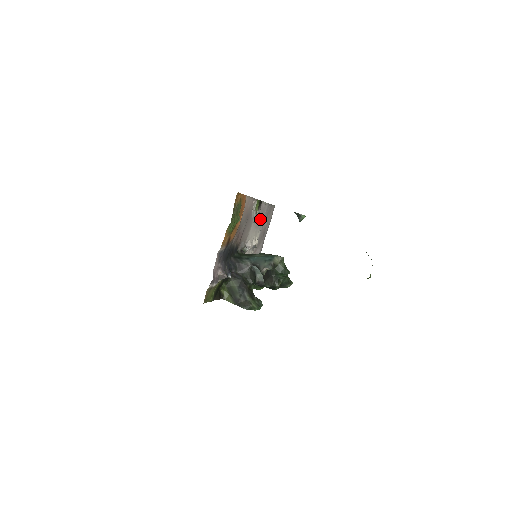
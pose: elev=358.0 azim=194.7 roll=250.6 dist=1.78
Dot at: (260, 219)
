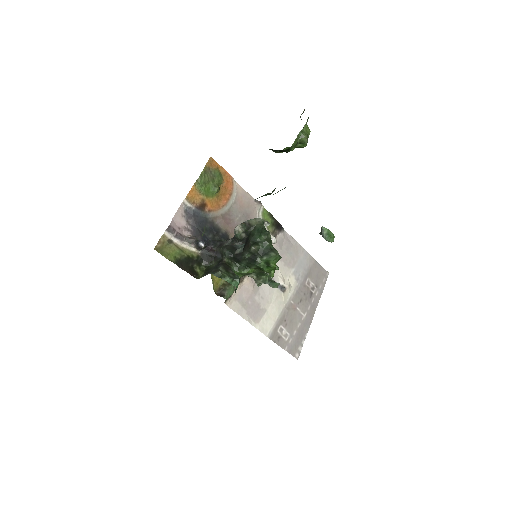
Dot at: (288, 256)
